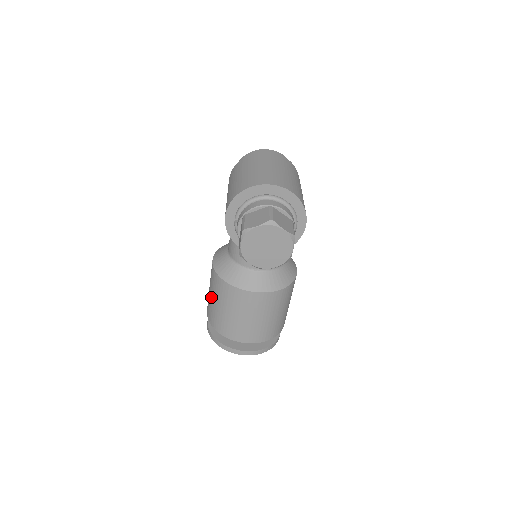
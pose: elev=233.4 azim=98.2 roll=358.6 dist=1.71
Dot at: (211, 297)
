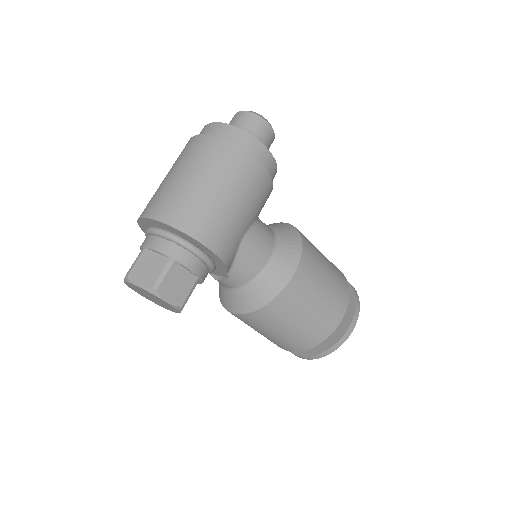
Dot at: occluded
